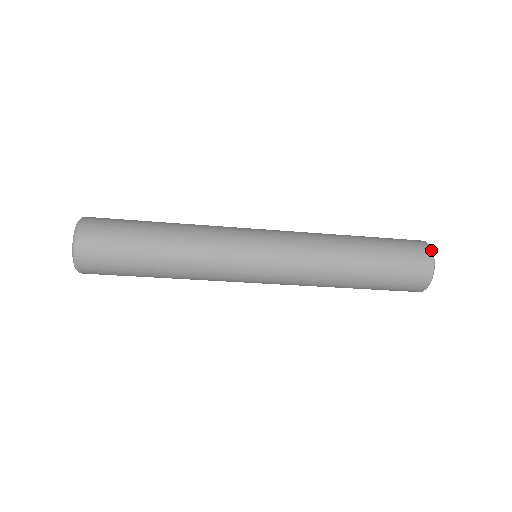
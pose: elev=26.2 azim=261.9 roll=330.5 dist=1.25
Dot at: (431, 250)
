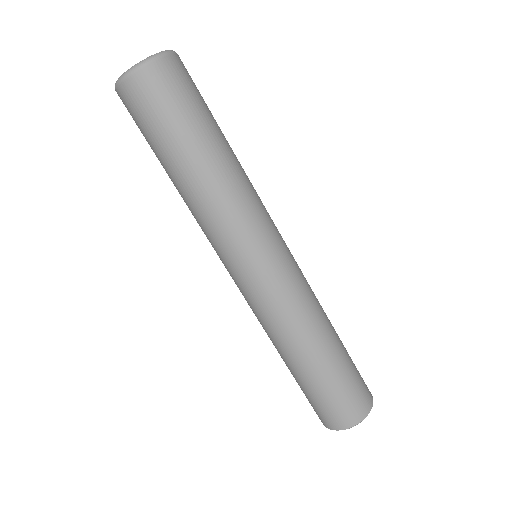
Dot at: occluded
